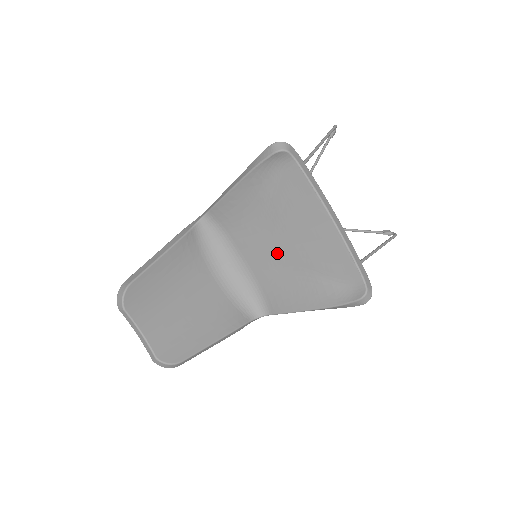
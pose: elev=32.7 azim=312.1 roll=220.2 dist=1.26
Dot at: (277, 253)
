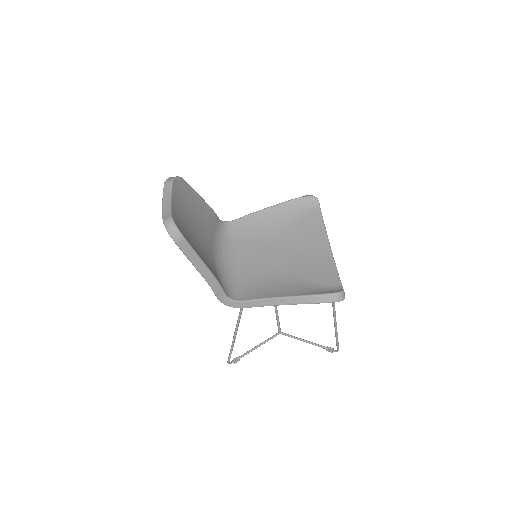
Dot at: (274, 261)
